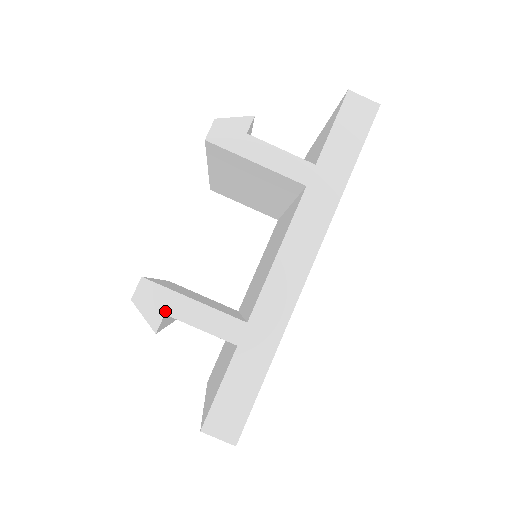
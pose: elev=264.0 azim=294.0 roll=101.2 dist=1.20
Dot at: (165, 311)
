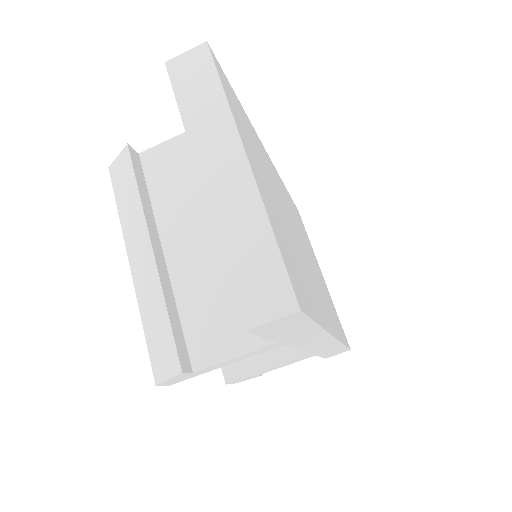
Dot at: occluded
